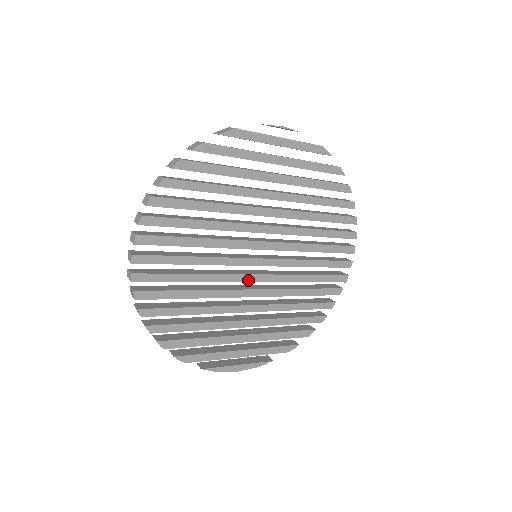
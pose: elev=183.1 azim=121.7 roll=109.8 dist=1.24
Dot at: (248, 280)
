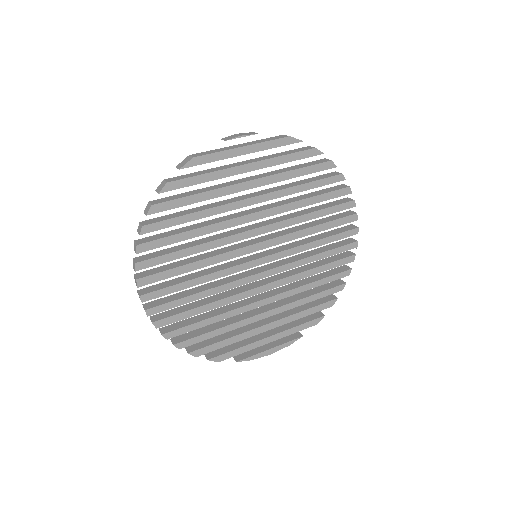
Dot at: (254, 280)
